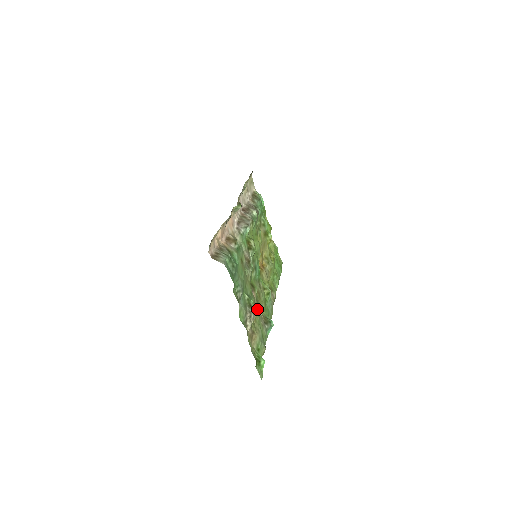
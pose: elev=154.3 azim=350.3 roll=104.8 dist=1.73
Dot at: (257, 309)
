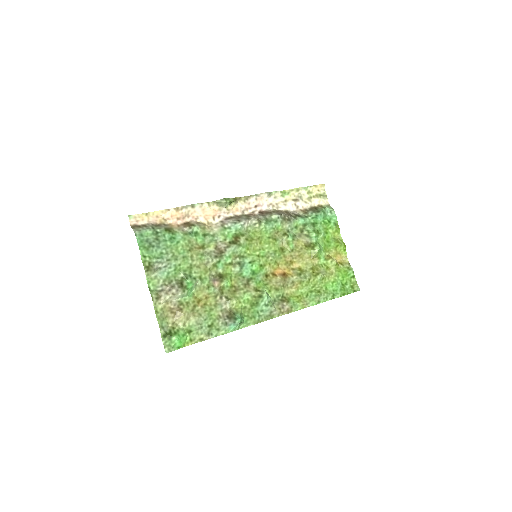
Dot at: (218, 299)
